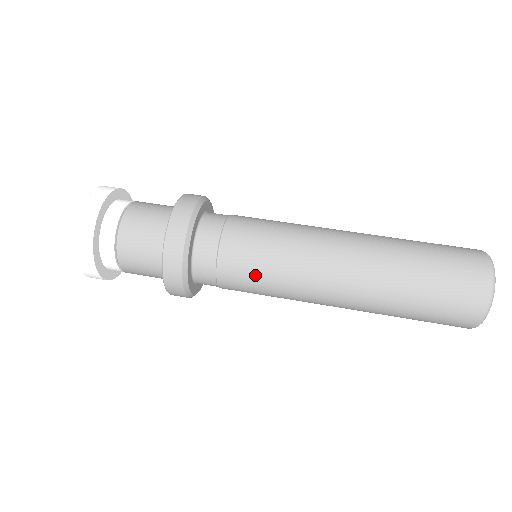
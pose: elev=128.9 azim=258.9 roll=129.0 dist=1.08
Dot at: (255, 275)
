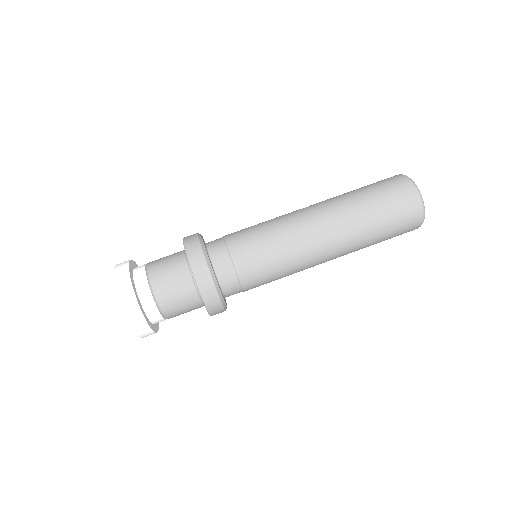
Dot at: occluded
